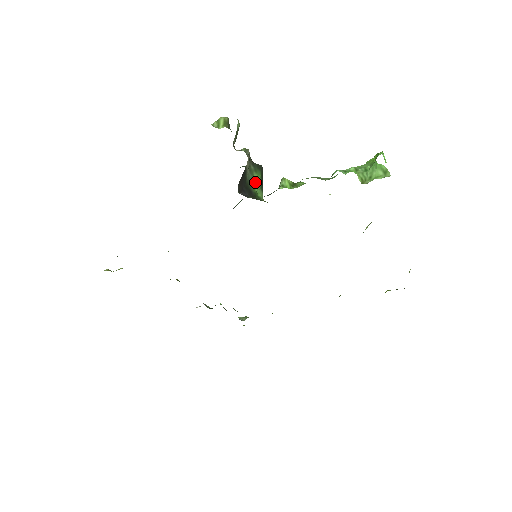
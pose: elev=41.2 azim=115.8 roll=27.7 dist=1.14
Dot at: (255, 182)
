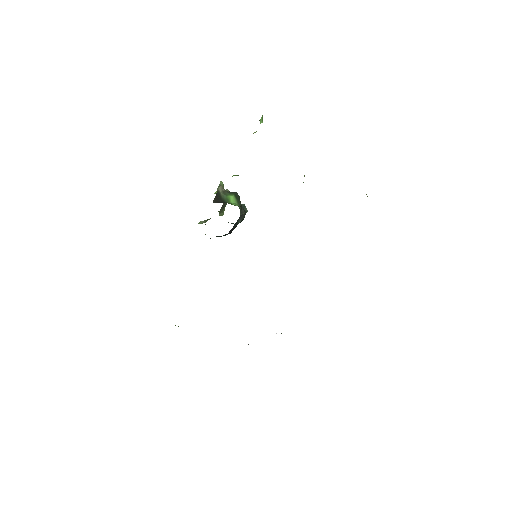
Dot at: (229, 198)
